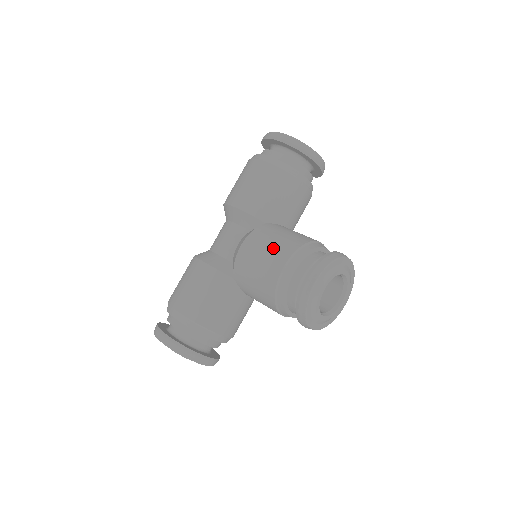
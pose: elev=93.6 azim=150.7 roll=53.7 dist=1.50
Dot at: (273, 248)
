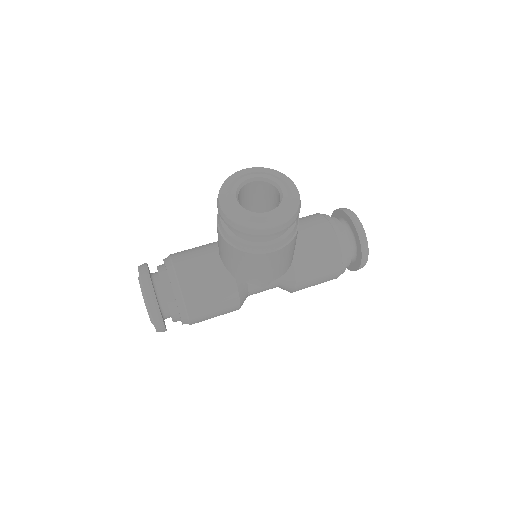
Dot at: occluded
